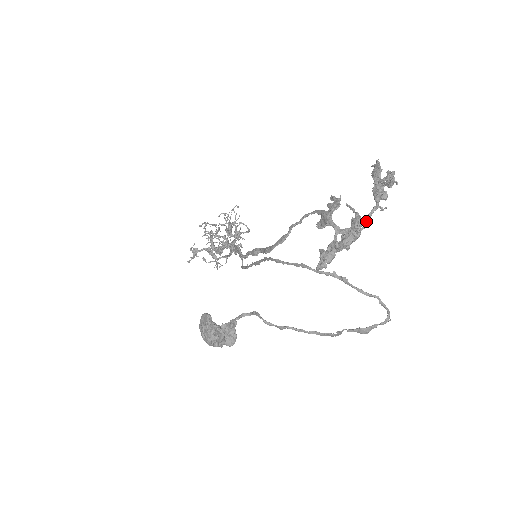
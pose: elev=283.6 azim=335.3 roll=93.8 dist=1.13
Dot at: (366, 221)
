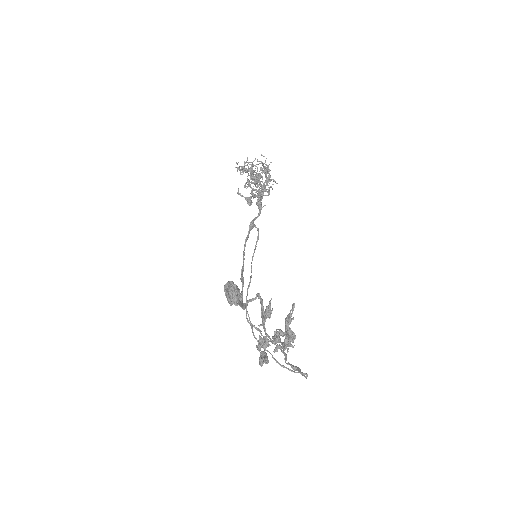
Dot at: (281, 344)
